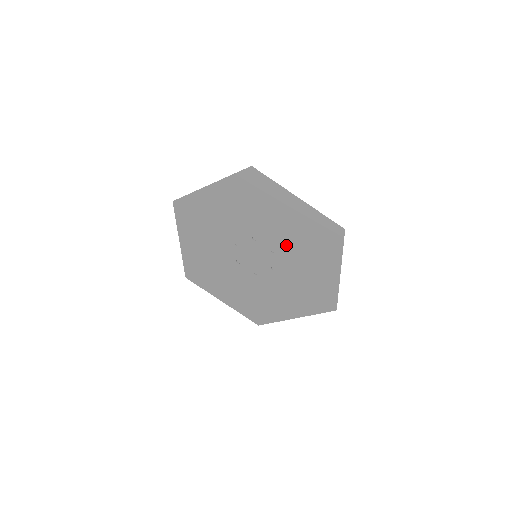
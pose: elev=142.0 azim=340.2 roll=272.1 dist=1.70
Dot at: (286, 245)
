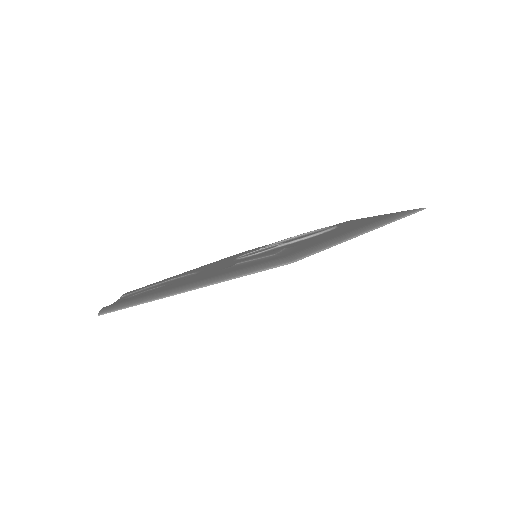
Dot at: occluded
